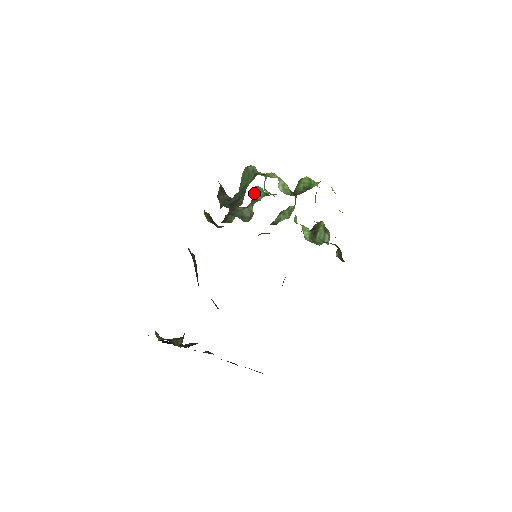
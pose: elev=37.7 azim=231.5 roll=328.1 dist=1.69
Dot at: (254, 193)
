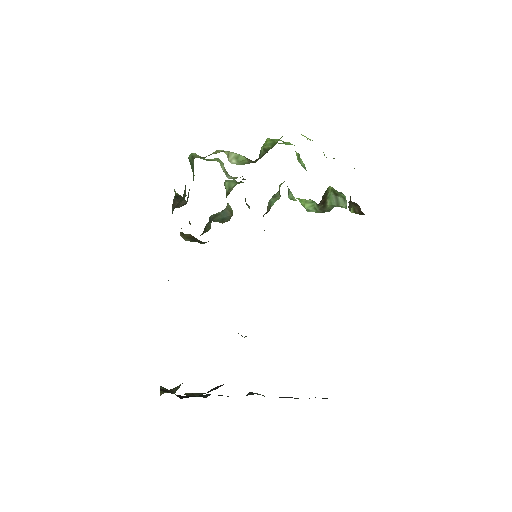
Dot at: (225, 188)
